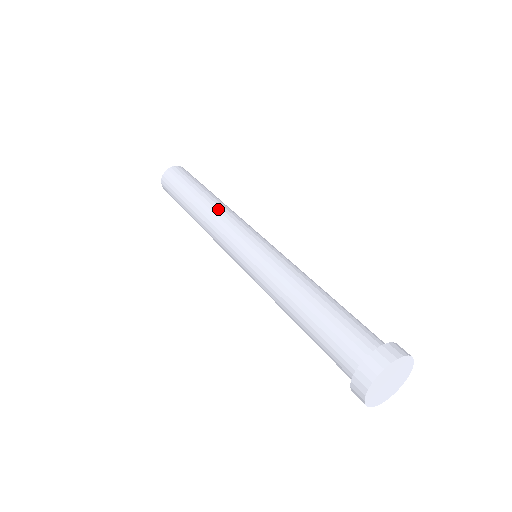
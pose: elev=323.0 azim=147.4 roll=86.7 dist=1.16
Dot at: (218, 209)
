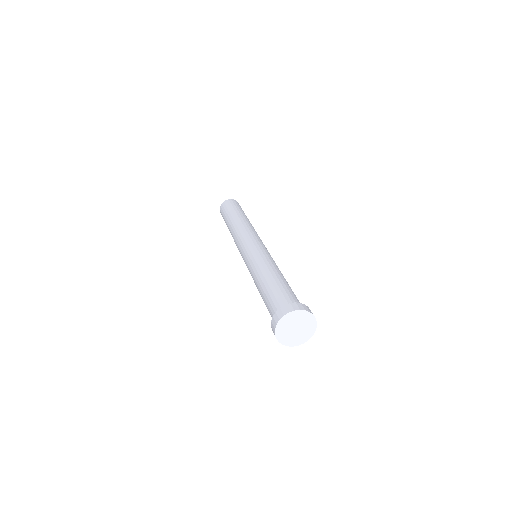
Dot at: (236, 229)
